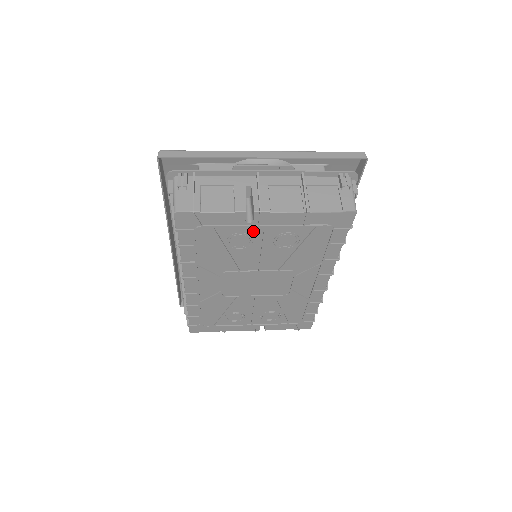
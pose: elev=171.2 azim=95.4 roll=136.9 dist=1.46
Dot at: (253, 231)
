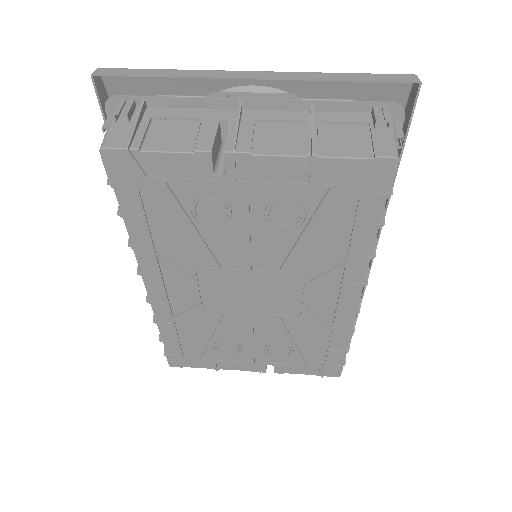
Dot at: (229, 192)
